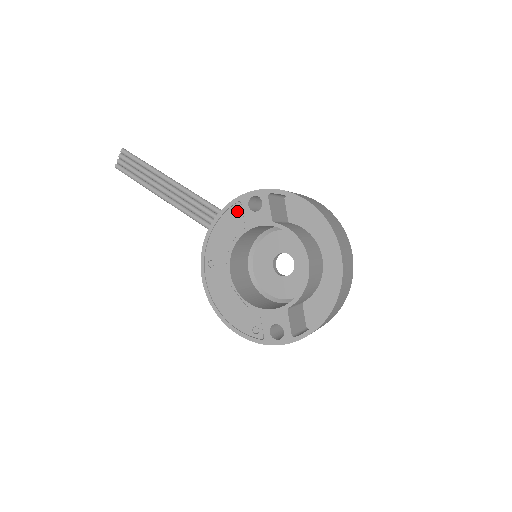
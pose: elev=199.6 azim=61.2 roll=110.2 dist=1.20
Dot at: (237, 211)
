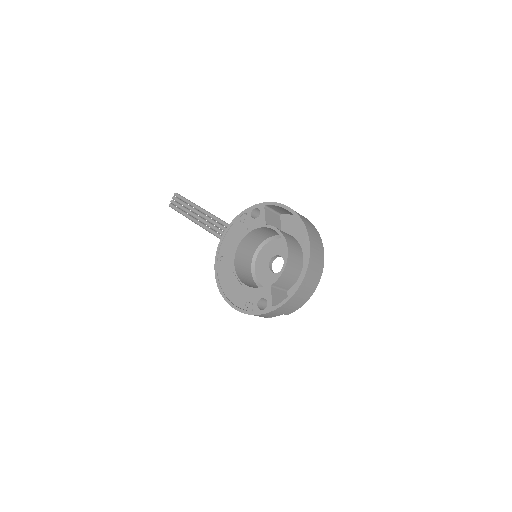
Dot at: (243, 220)
